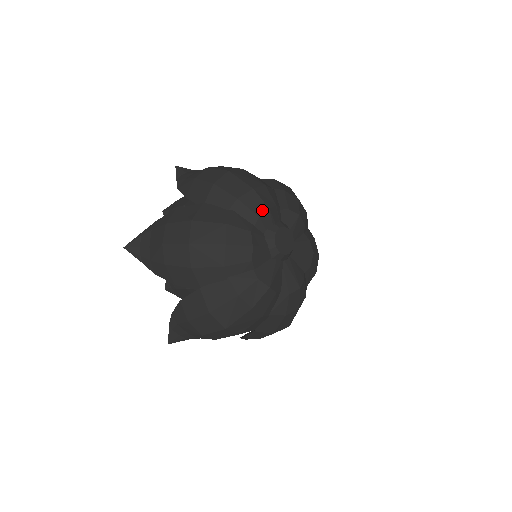
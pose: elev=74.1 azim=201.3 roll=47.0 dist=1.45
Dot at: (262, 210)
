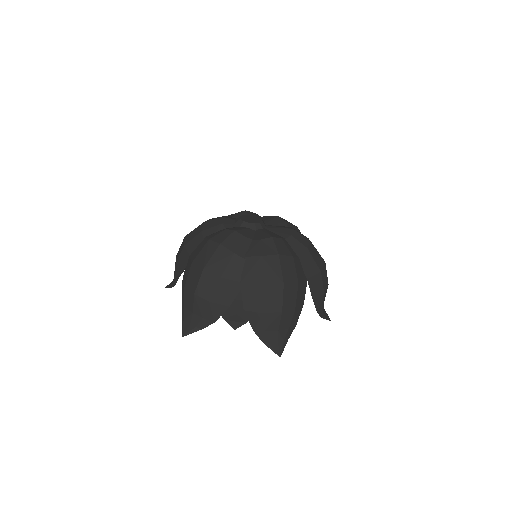
Dot at: (220, 221)
